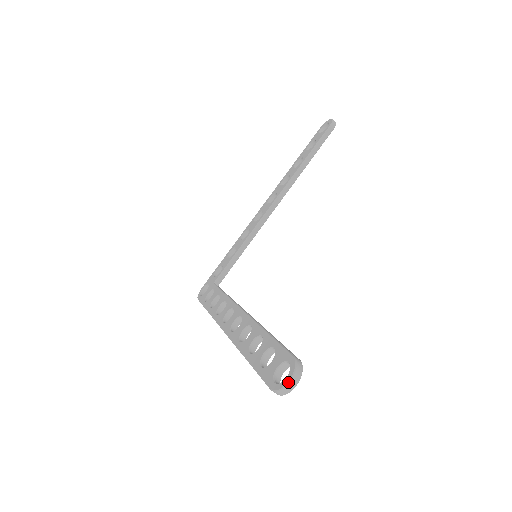
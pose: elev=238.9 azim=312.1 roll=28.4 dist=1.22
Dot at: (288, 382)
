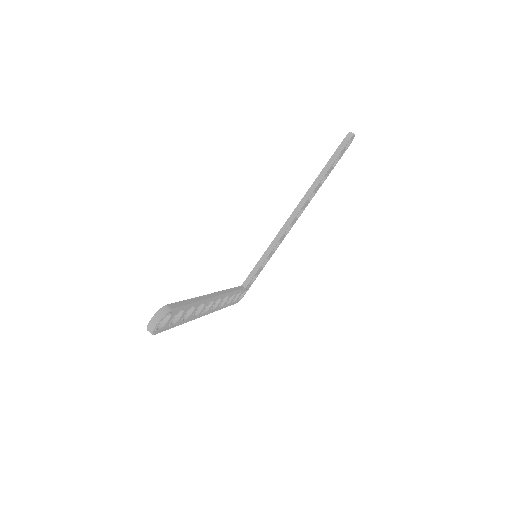
Dot at: (150, 321)
